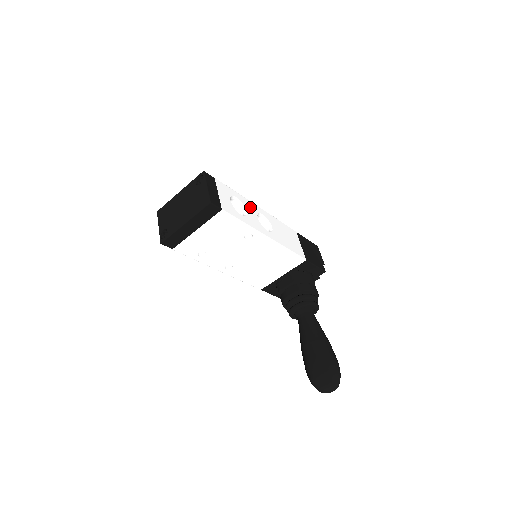
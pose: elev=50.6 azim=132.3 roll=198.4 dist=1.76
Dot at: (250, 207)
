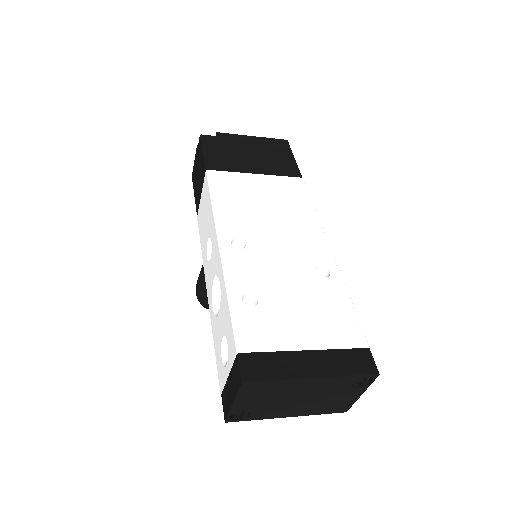
Dot at: occluded
